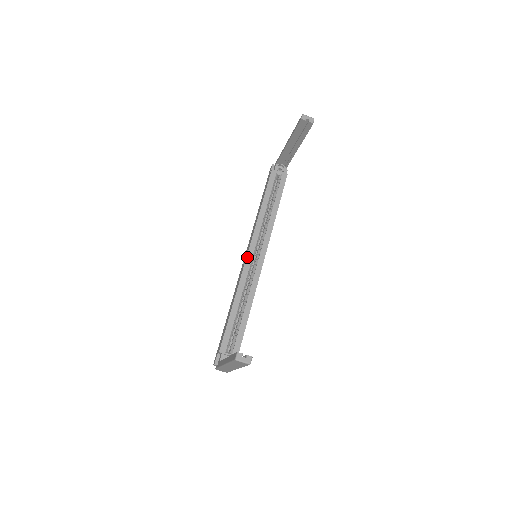
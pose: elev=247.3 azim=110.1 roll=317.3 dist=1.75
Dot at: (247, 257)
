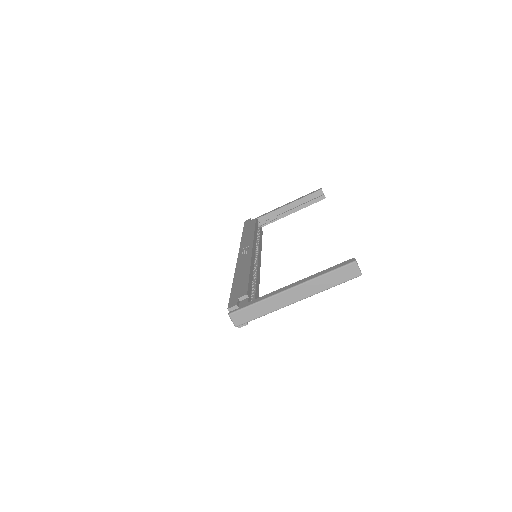
Dot at: (253, 250)
